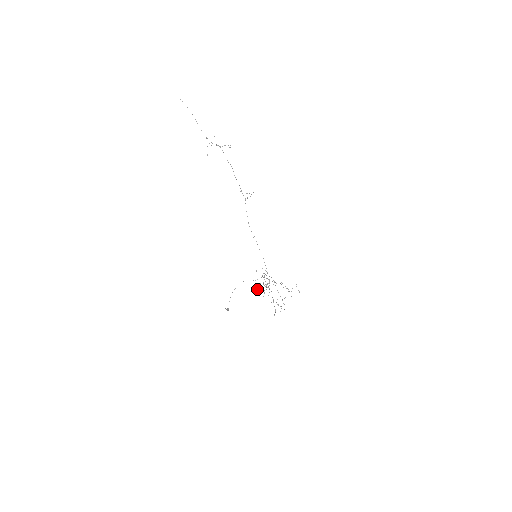
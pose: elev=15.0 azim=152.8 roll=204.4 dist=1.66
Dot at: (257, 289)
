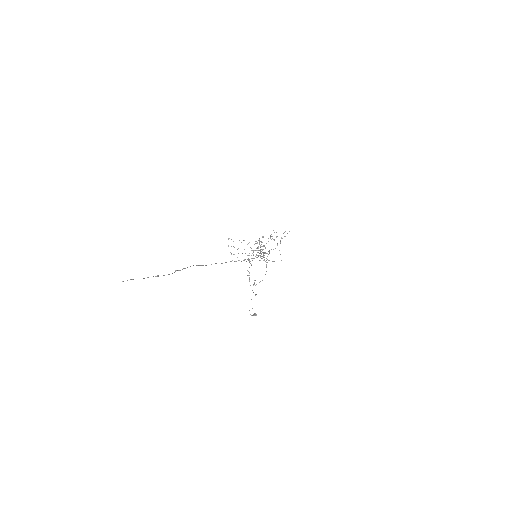
Dot at: occluded
